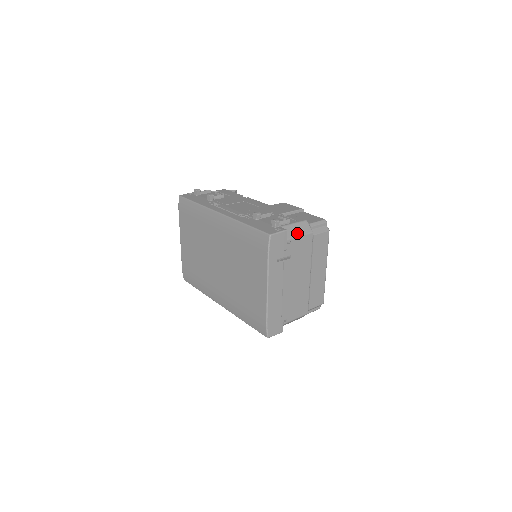
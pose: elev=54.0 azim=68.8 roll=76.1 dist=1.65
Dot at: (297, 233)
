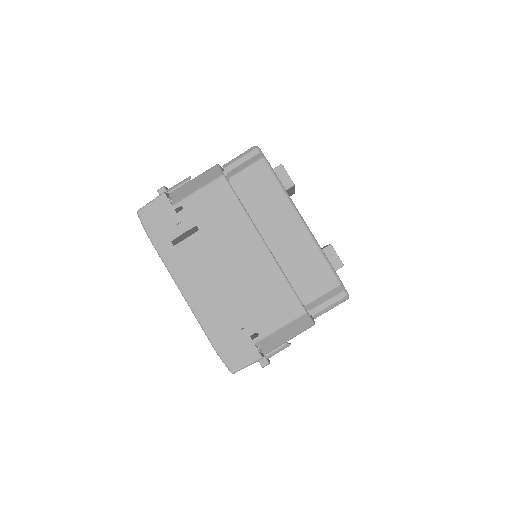
Dot at: (193, 189)
